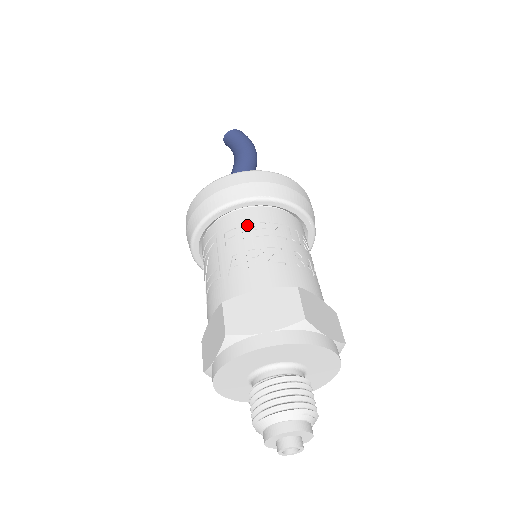
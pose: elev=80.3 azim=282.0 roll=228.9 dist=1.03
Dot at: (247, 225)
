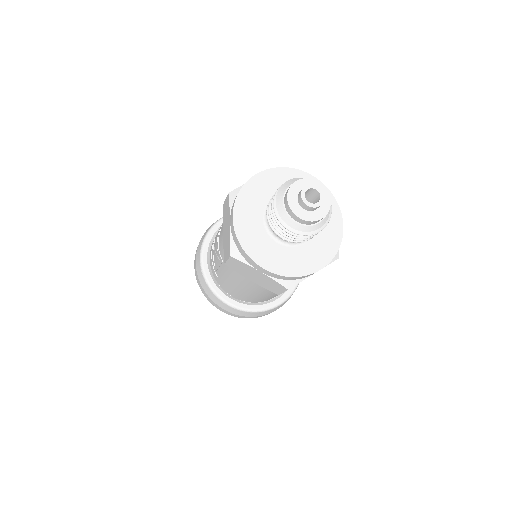
Dot at: occluded
